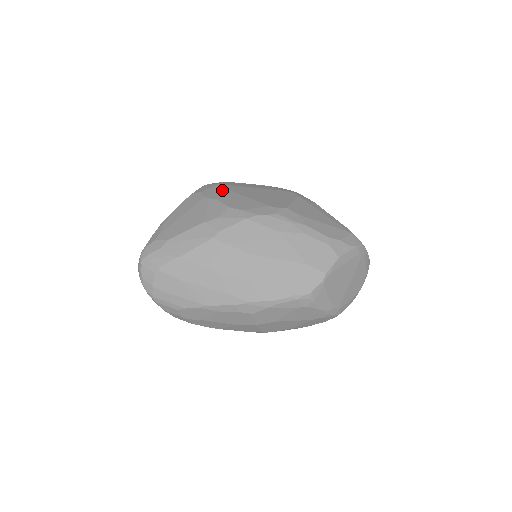
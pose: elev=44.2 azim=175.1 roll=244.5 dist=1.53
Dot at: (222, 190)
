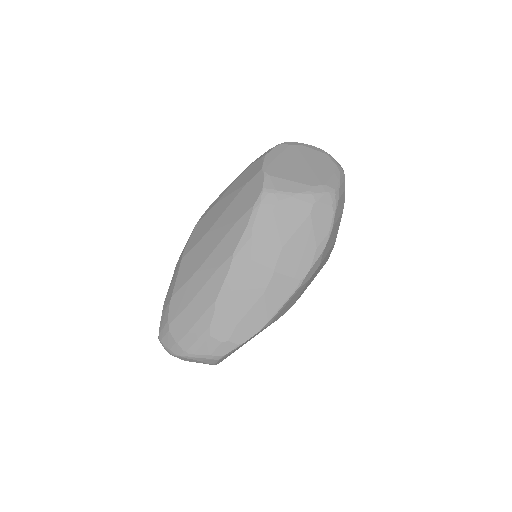
Dot at: occluded
